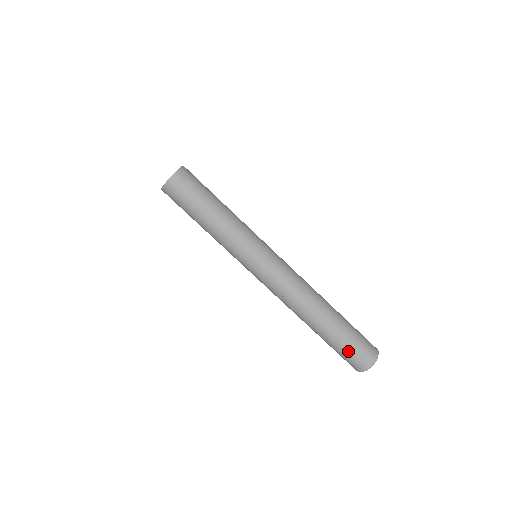
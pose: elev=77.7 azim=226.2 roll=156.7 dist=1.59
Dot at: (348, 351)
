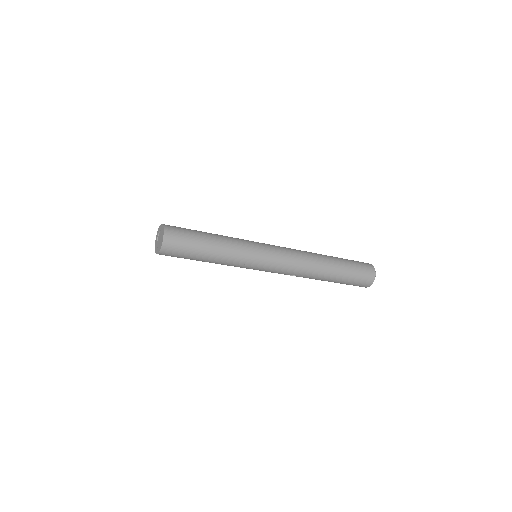
Dot at: occluded
